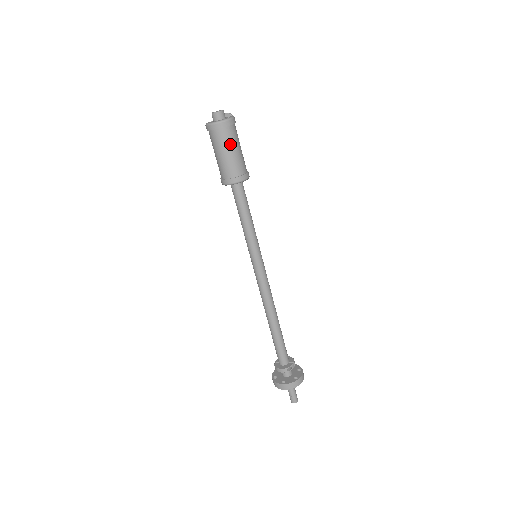
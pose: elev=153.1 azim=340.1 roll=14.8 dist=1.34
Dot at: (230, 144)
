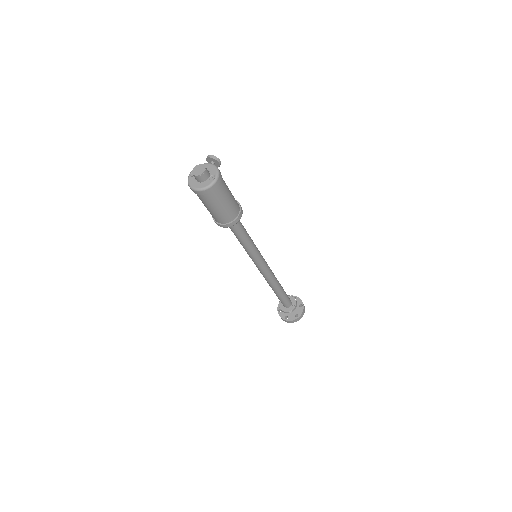
Dot at: (217, 203)
